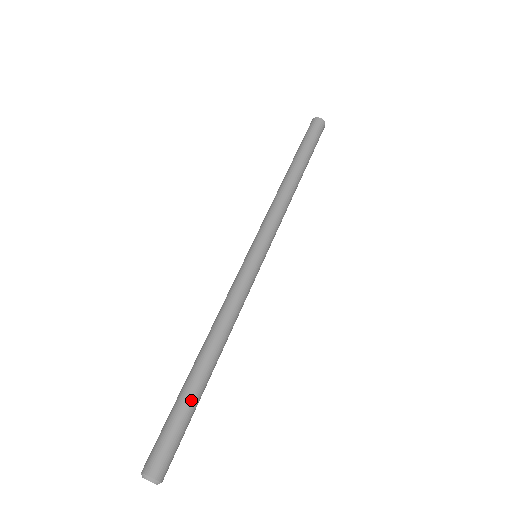
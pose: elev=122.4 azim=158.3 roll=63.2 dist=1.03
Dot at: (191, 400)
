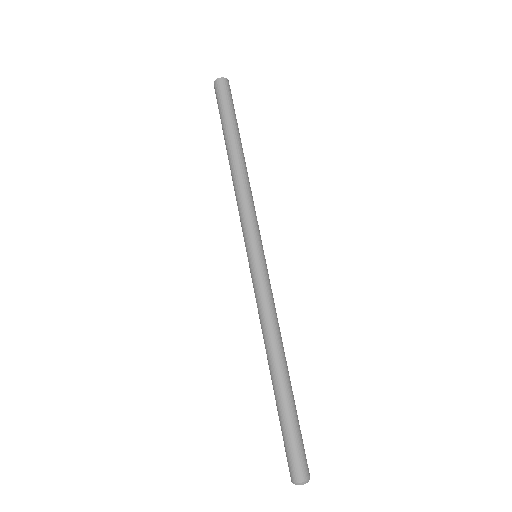
Dot at: (291, 410)
